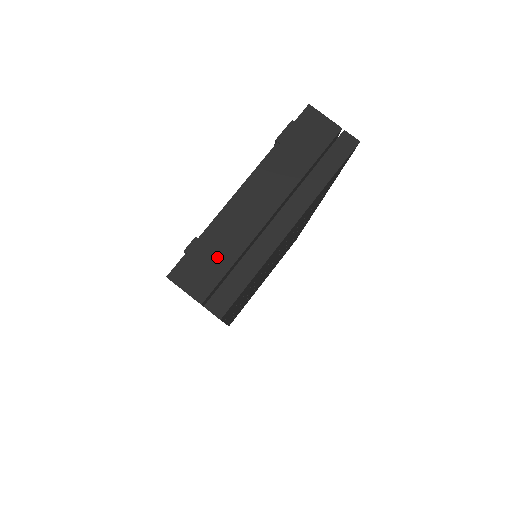
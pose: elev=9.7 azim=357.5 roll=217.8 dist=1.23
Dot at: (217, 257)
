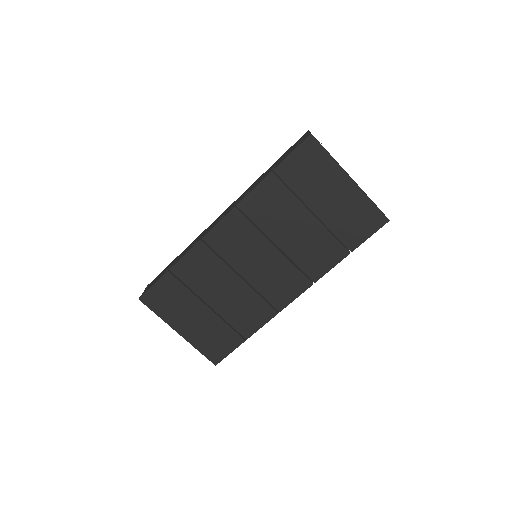
Dot at: occluded
